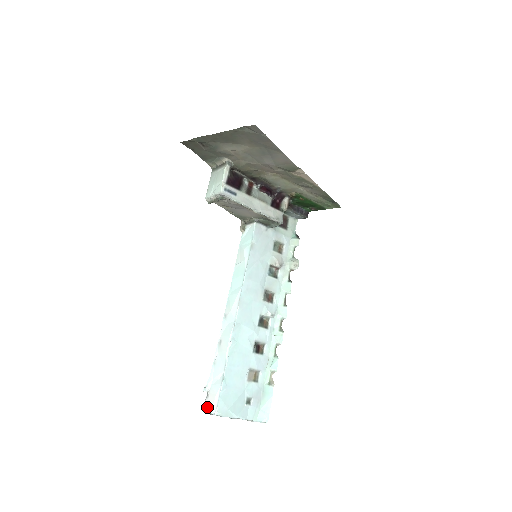
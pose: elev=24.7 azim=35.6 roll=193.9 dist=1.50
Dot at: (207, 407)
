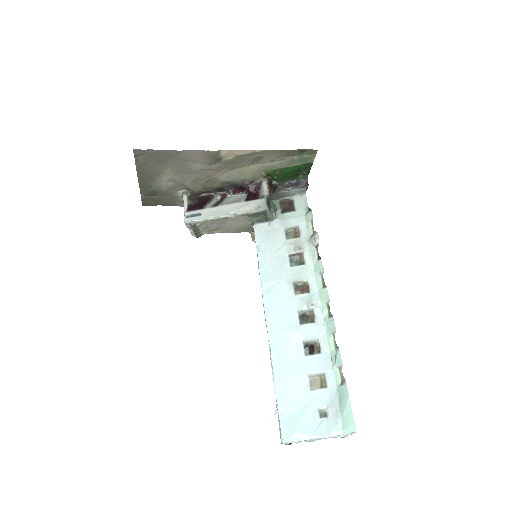
Dot at: occluded
